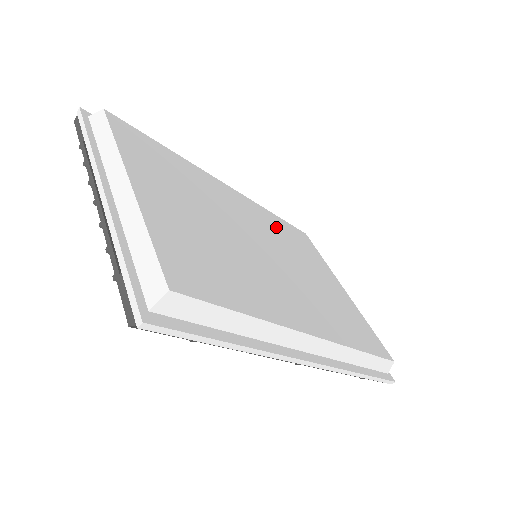
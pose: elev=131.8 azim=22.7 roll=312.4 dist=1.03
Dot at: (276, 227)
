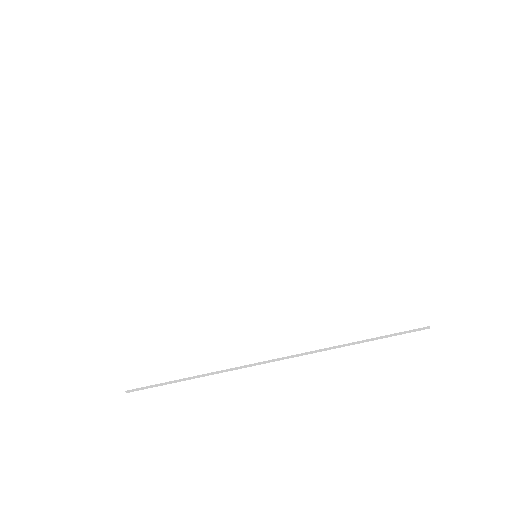
Dot at: (302, 183)
